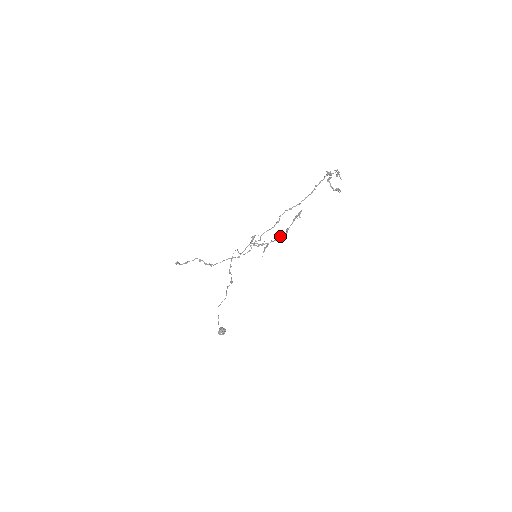
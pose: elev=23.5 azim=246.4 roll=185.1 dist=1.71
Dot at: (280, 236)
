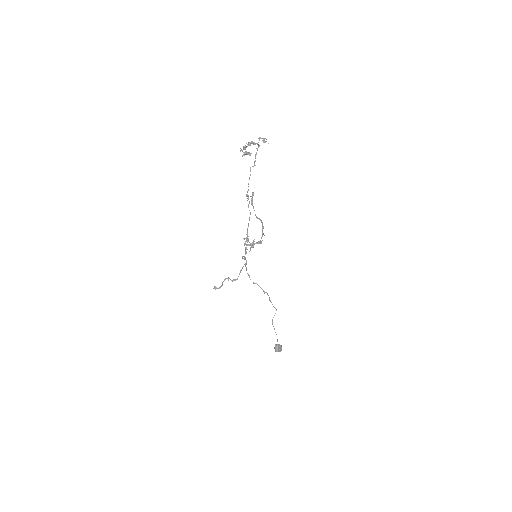
Dot at: occluded
